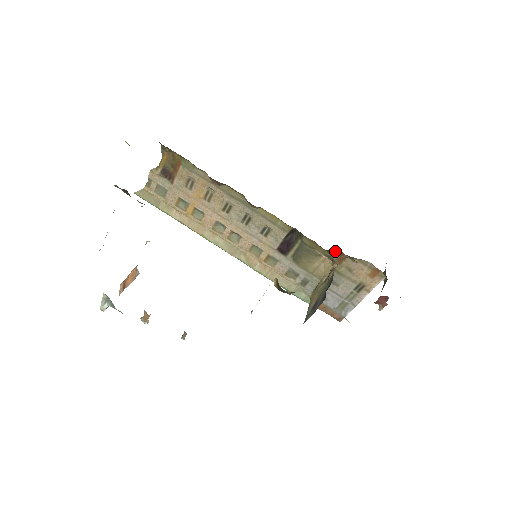
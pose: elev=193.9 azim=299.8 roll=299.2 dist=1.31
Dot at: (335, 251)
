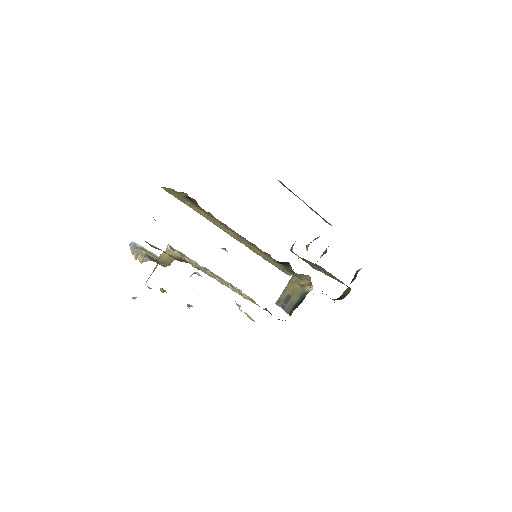
Dot at: (320, 266)
